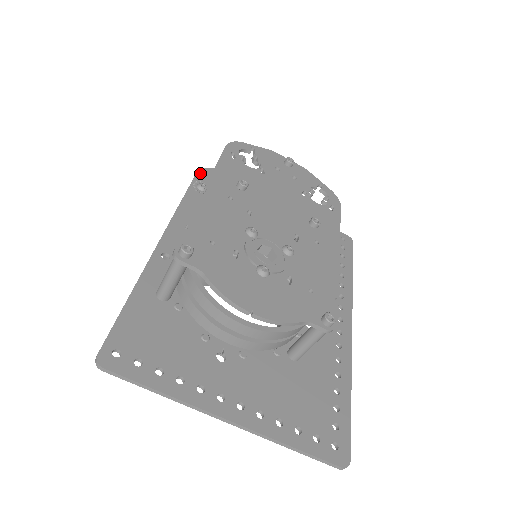
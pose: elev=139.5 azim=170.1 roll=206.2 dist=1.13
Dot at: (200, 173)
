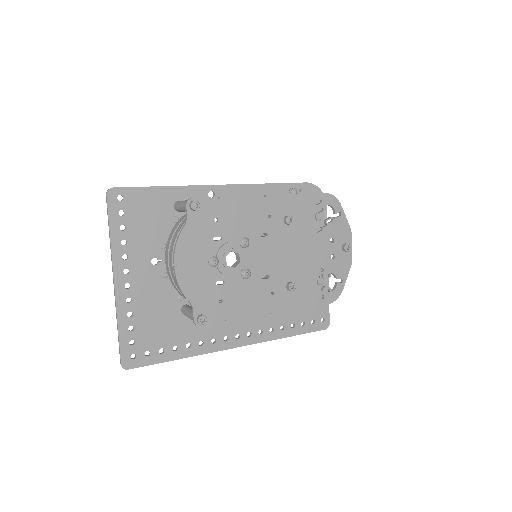
Dot at: (309, 185)
